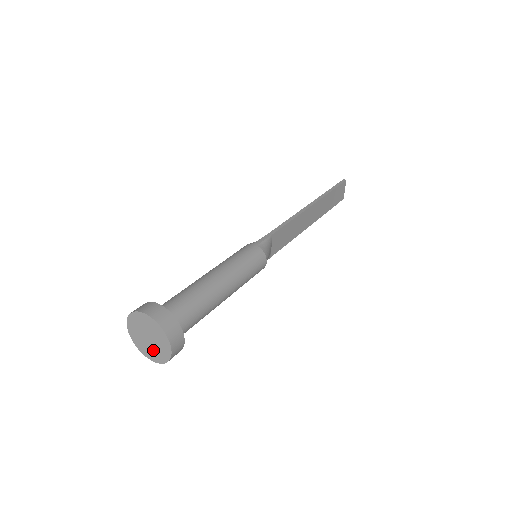
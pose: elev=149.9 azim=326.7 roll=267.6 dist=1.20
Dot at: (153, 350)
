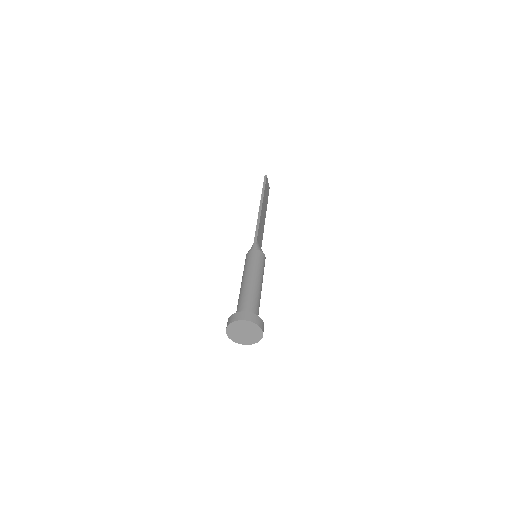
Dot at: (249, 338)
